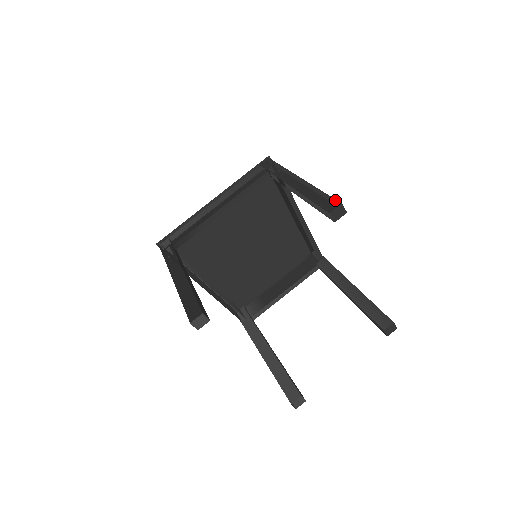
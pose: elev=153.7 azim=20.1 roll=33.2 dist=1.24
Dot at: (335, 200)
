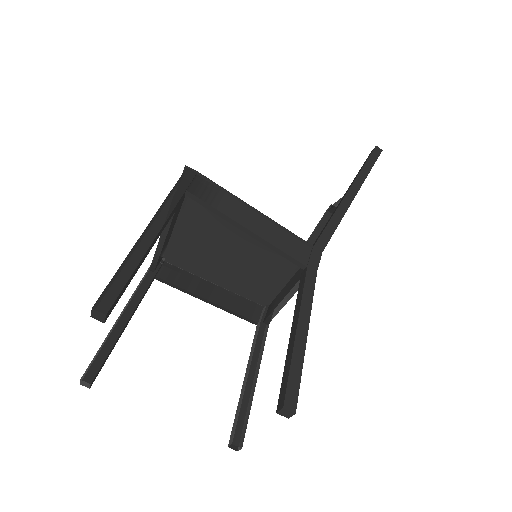
Dot at: (99, 297)
